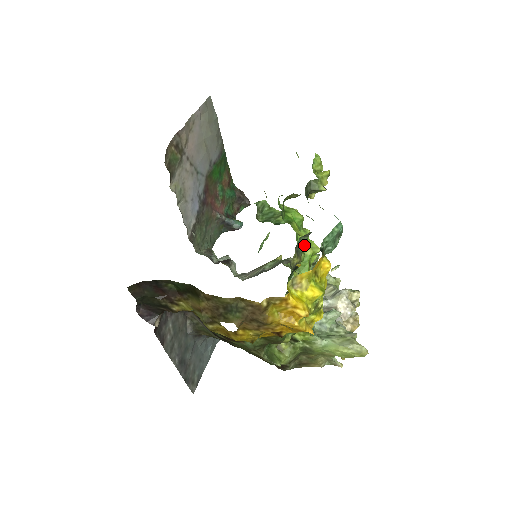
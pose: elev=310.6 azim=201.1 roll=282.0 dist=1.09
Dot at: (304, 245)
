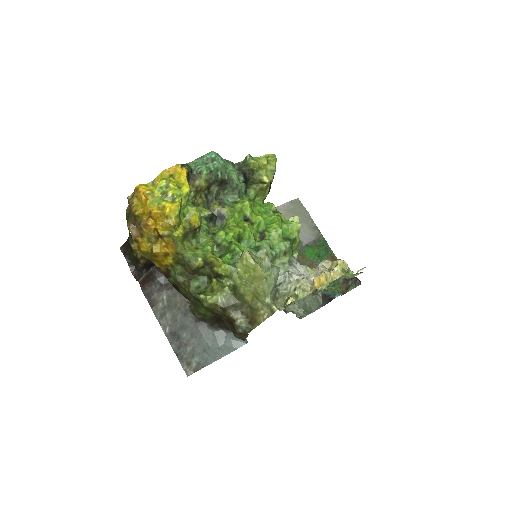
Dot at: (236, 202)
